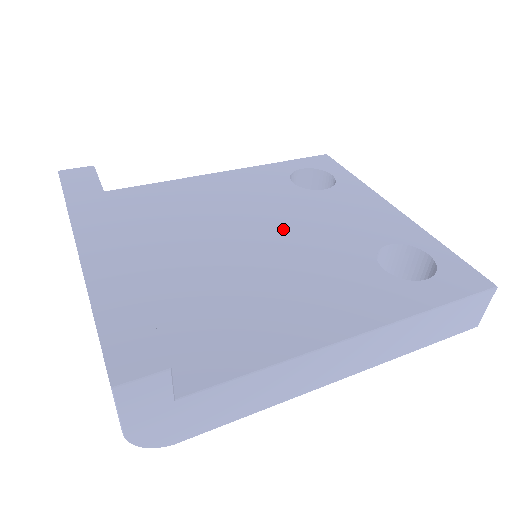
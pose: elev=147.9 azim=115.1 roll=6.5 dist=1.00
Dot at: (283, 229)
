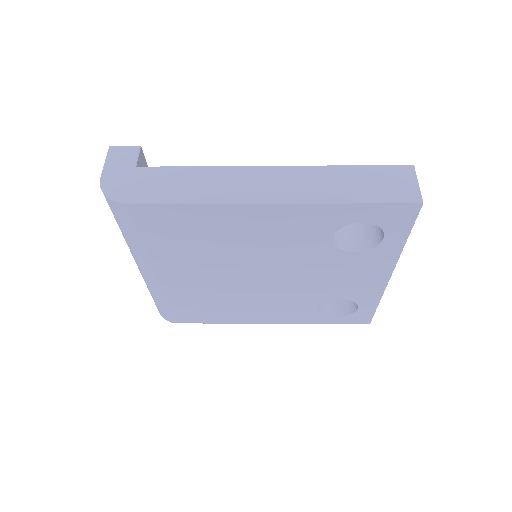
Dot at: occluded
